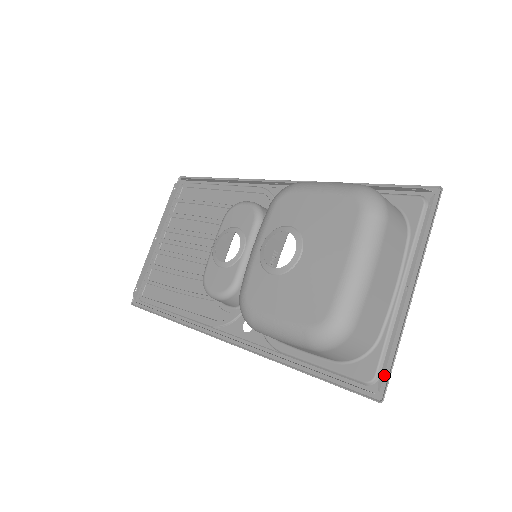
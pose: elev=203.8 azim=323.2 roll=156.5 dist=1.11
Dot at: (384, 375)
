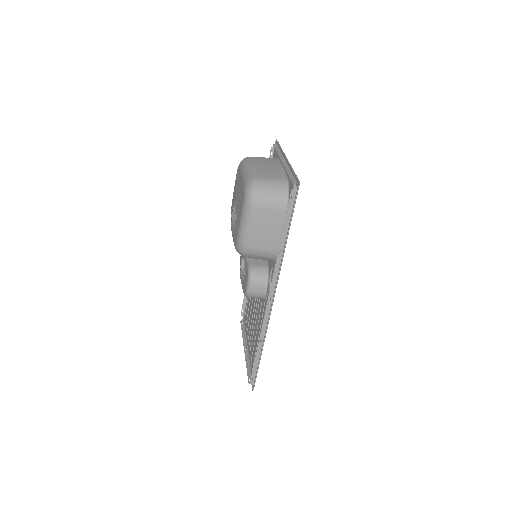
Dot at: (295, 180)
